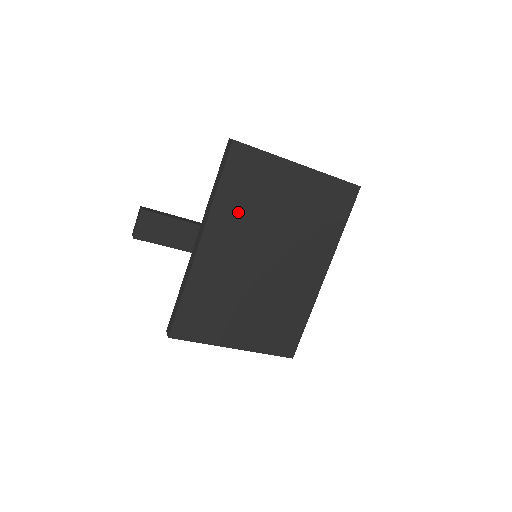
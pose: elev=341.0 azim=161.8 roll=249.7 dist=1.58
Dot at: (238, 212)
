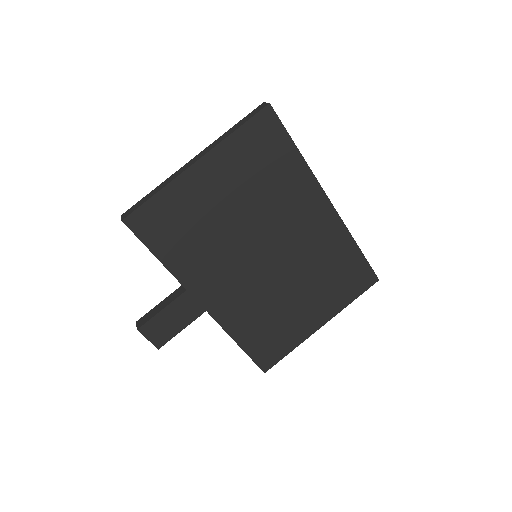
Dot at: (198, 255)
